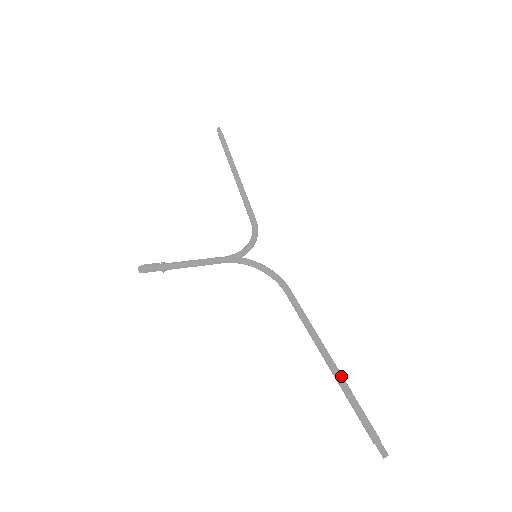
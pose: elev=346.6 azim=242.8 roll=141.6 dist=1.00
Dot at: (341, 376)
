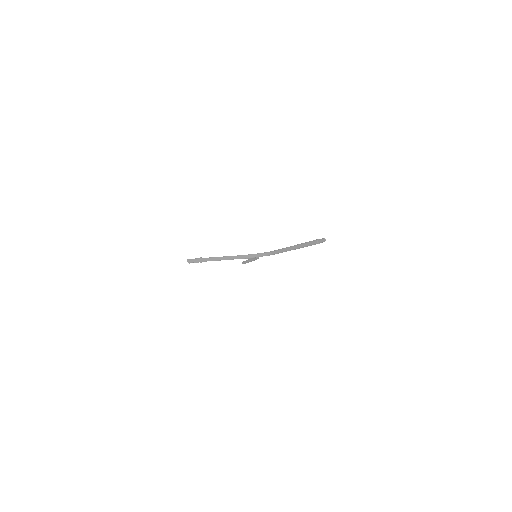
Dot at: (299, 244)
